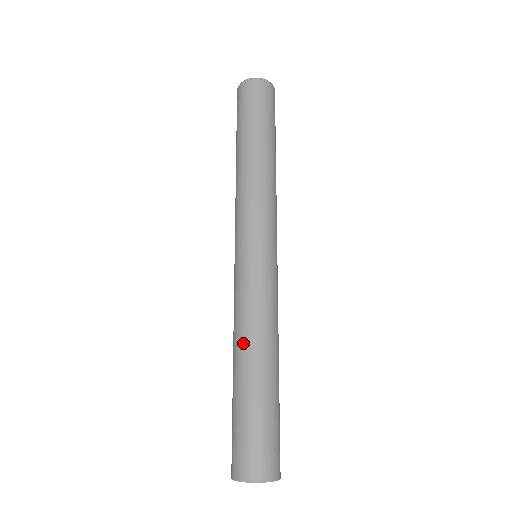
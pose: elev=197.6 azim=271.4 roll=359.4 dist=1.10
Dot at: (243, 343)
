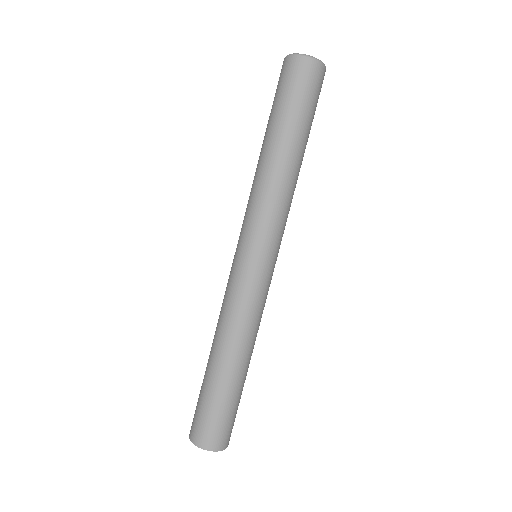
Dot at: (226, 341)
